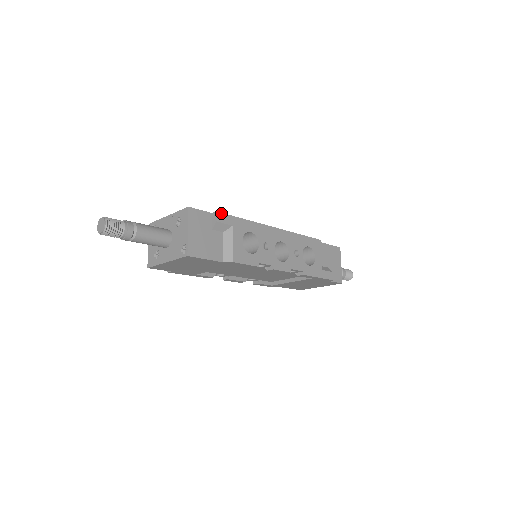
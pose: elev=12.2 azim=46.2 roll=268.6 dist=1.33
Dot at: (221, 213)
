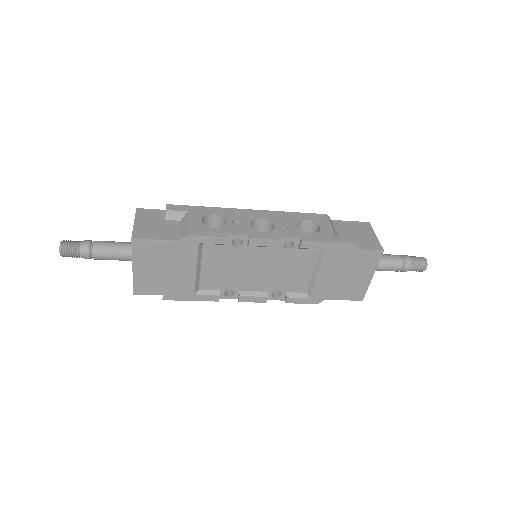
Dot at: (172, 205)
